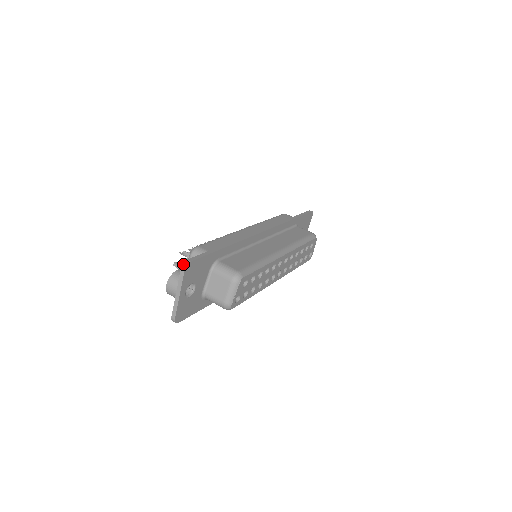
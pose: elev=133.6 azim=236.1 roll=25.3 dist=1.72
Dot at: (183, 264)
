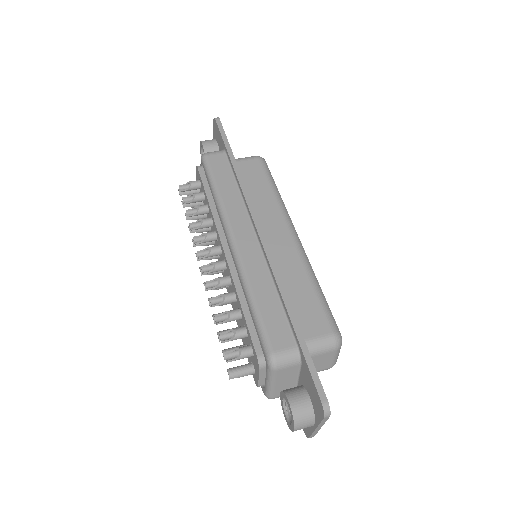
Dot at: (325, 414)
